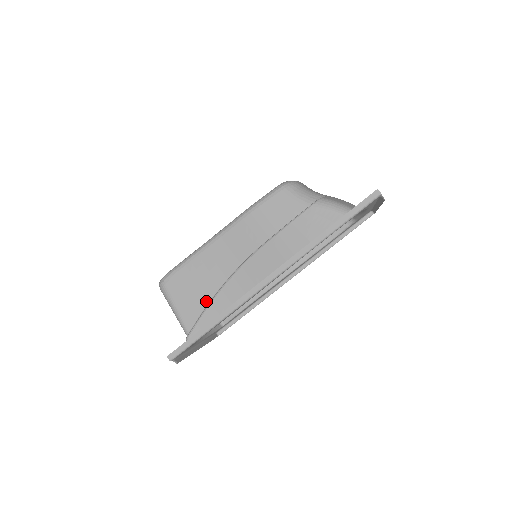
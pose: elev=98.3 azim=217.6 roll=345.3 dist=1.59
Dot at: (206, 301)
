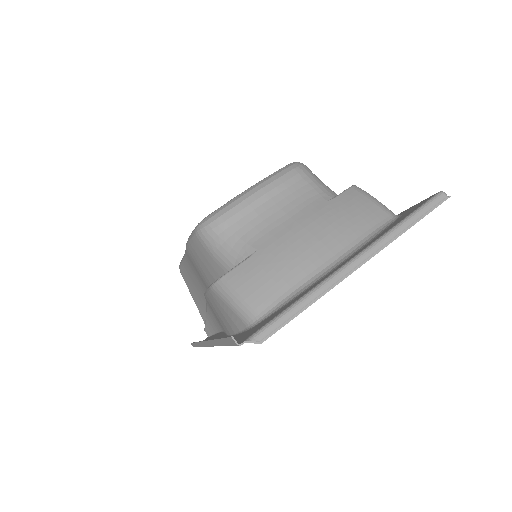
Dot at: (205, 307)
